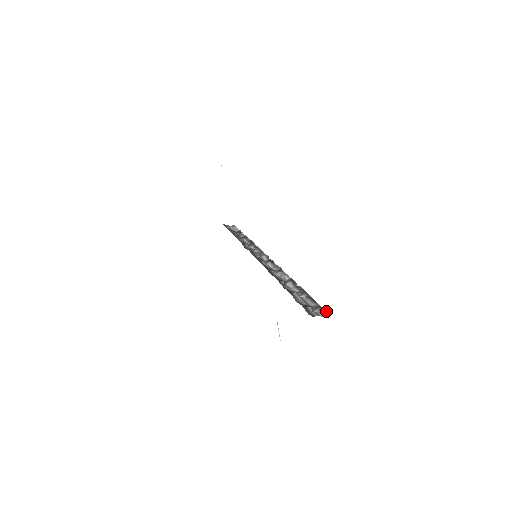
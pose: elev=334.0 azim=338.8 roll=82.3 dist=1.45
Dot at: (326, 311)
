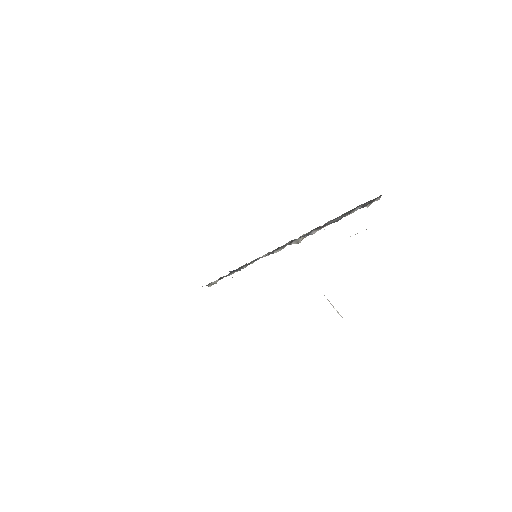
Dot at: (377, 197)
